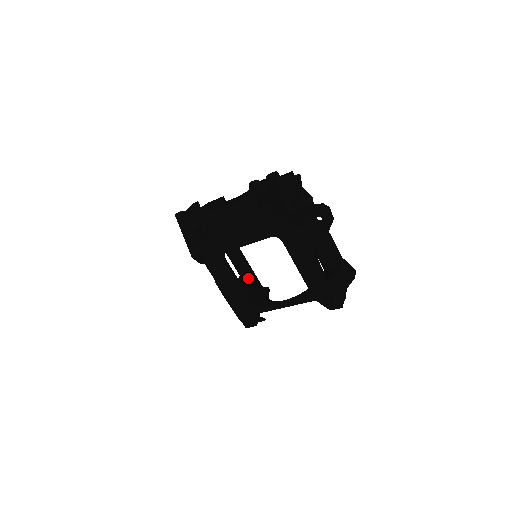
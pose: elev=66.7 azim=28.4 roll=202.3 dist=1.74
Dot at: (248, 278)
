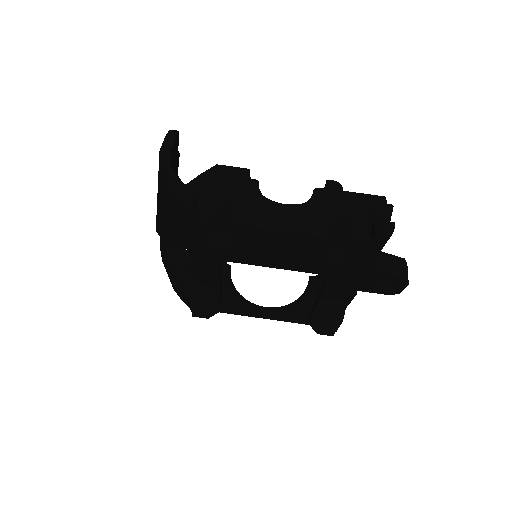
Dot at: occluded
